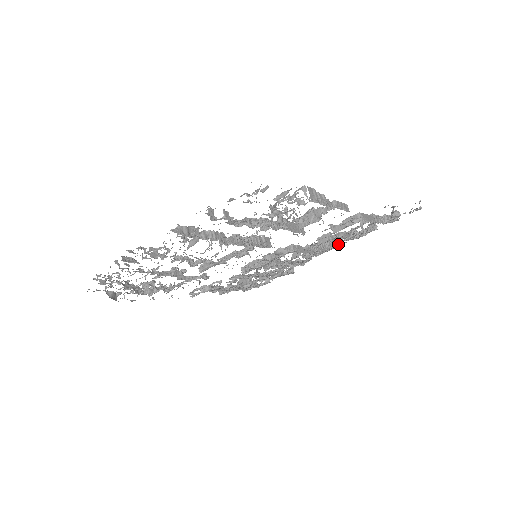
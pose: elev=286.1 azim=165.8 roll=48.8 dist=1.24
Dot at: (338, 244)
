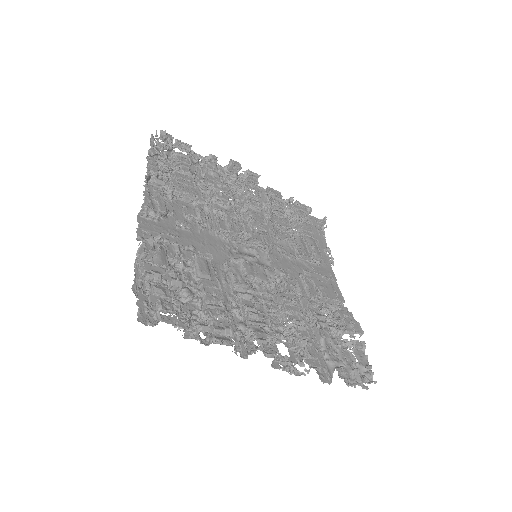
Dot at: (268, 204)
